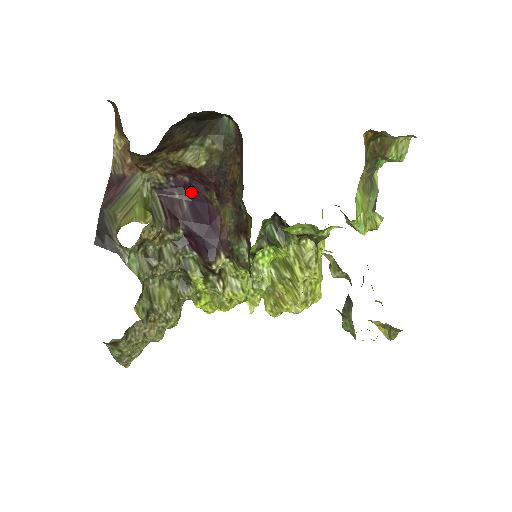
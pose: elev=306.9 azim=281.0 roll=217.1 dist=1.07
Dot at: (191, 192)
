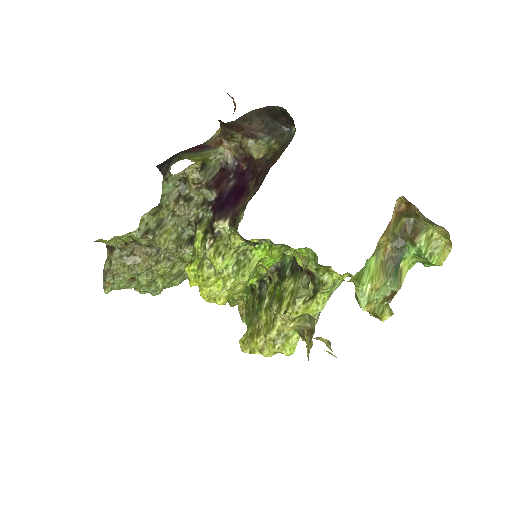
Dot at: (242, 178)
